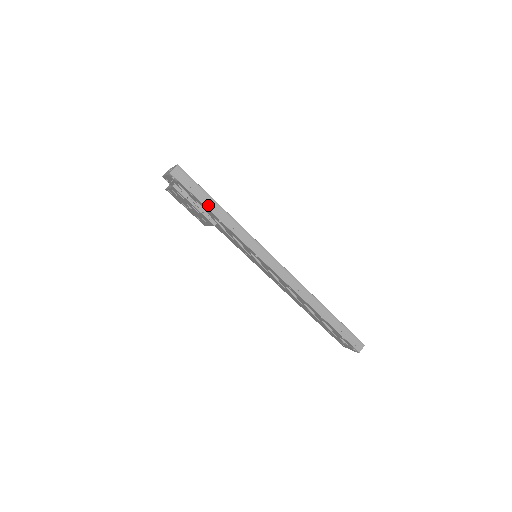
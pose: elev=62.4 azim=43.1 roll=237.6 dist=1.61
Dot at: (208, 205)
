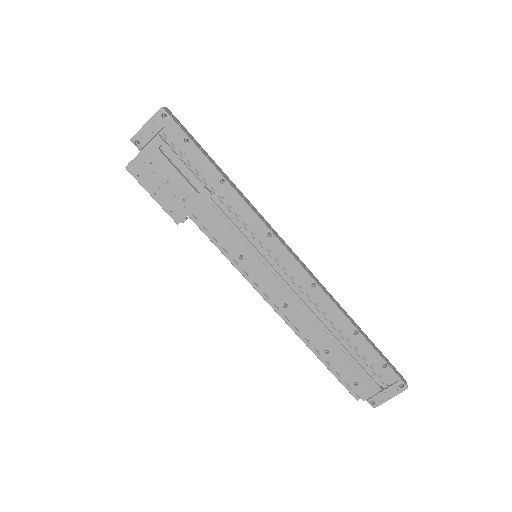
Dot at: (208, 157)
